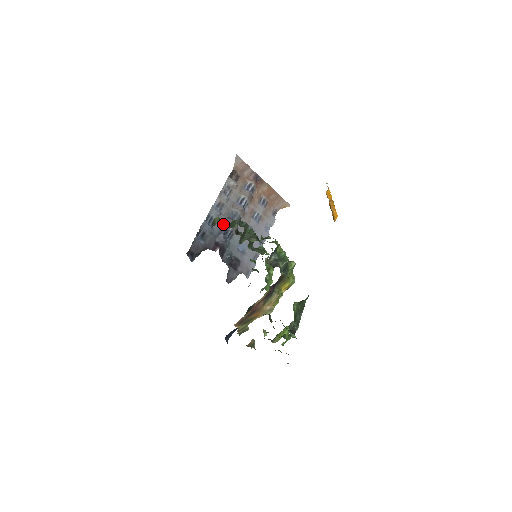
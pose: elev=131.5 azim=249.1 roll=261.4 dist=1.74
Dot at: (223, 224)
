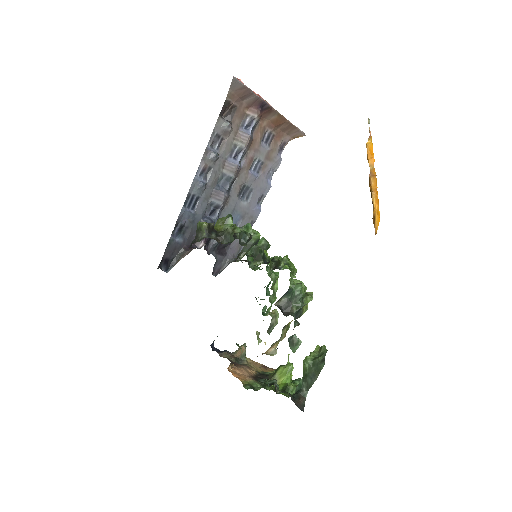
Dot at: (214, 235)
